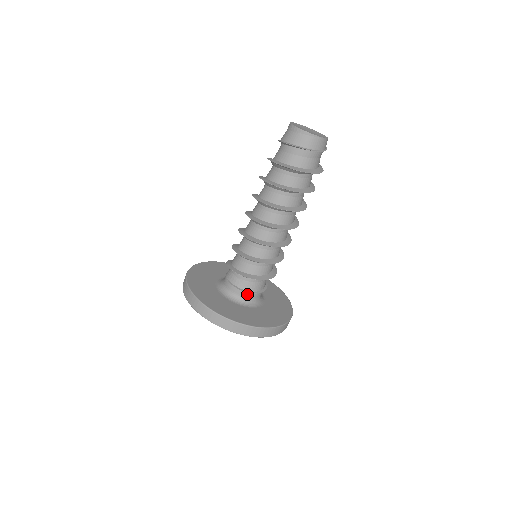
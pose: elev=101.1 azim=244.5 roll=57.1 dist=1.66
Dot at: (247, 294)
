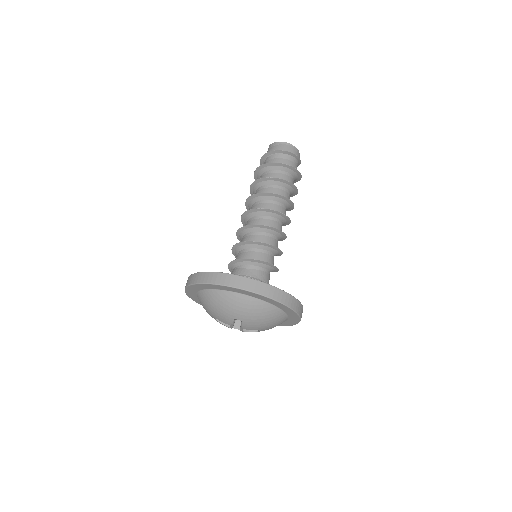
Dot at: occluded
